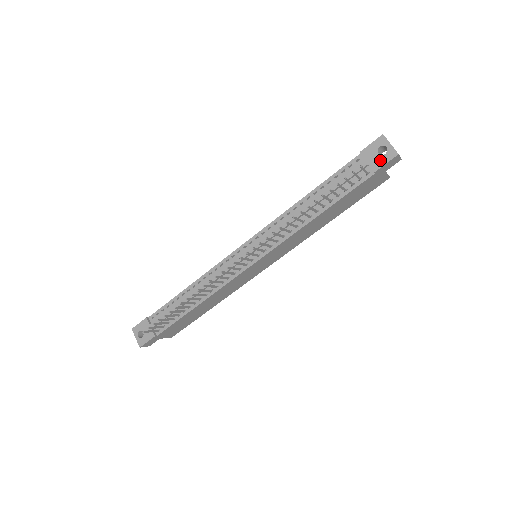
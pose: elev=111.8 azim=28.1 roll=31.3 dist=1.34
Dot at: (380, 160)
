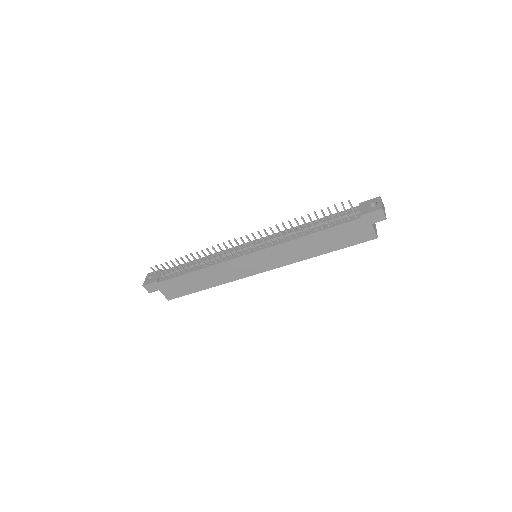
Dot at: (368, 210)
